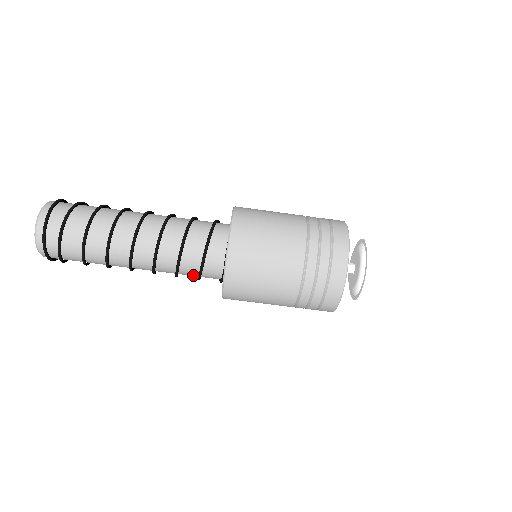
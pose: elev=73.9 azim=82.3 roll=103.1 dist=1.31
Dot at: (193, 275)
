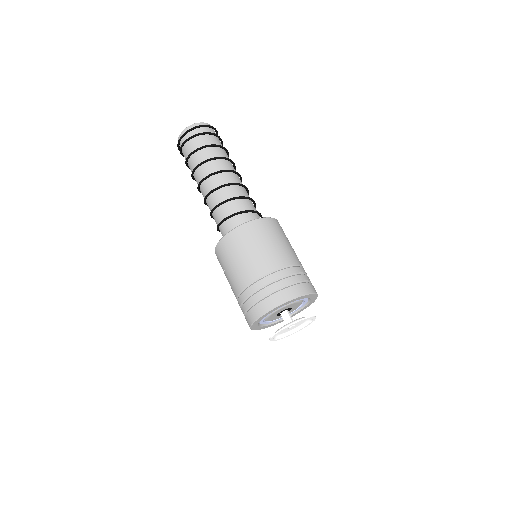
Dot at: (228, 213)
